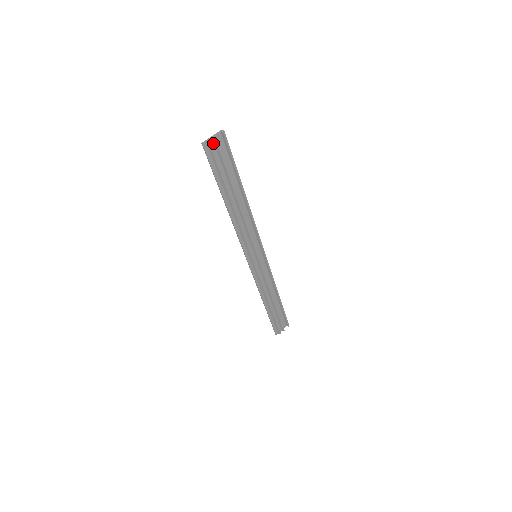
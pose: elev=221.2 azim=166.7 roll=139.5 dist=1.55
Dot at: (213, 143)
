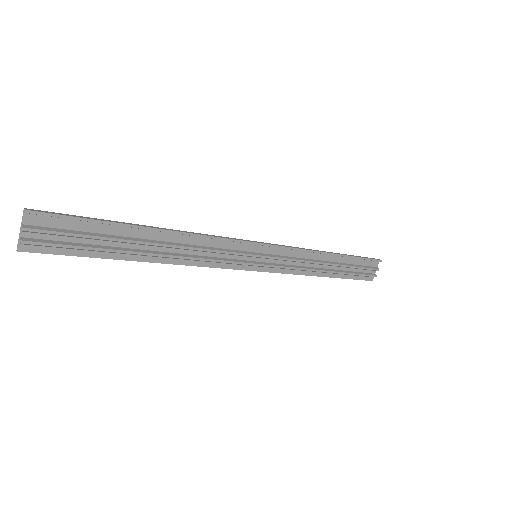
Dot at: (33, 234)
